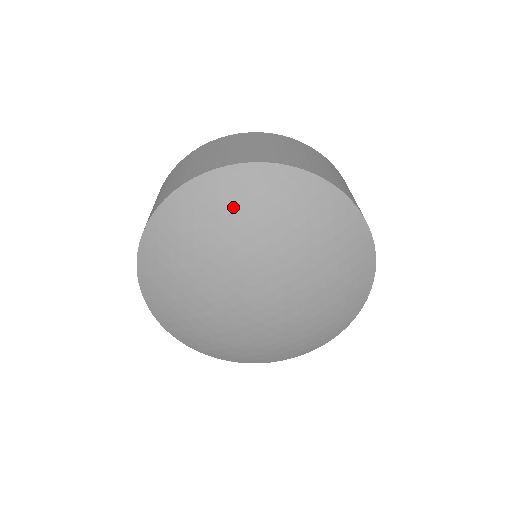
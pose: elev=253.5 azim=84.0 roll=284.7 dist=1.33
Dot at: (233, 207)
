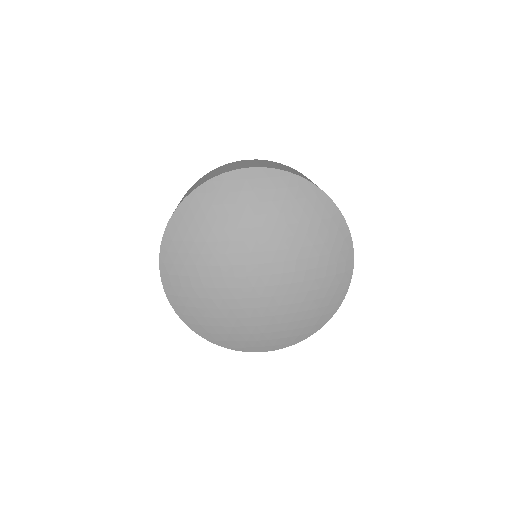
Dot at: (272, 198)
